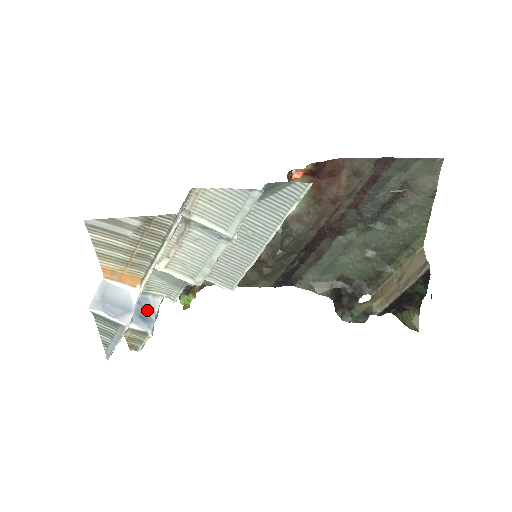
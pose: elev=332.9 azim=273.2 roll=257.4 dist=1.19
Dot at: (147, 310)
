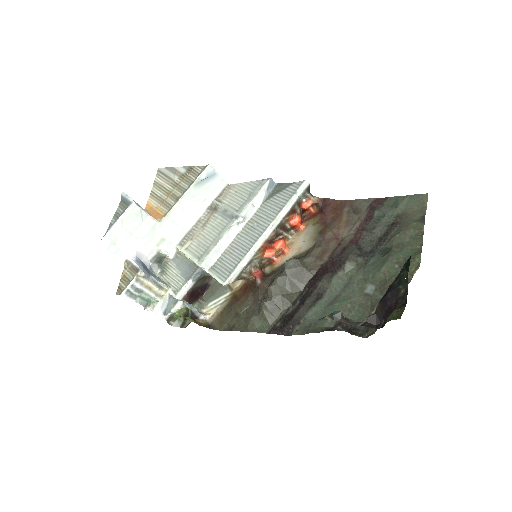
Dot at: (152, 274)
